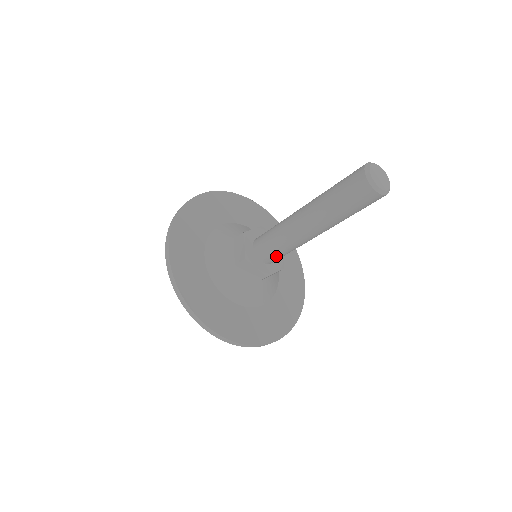
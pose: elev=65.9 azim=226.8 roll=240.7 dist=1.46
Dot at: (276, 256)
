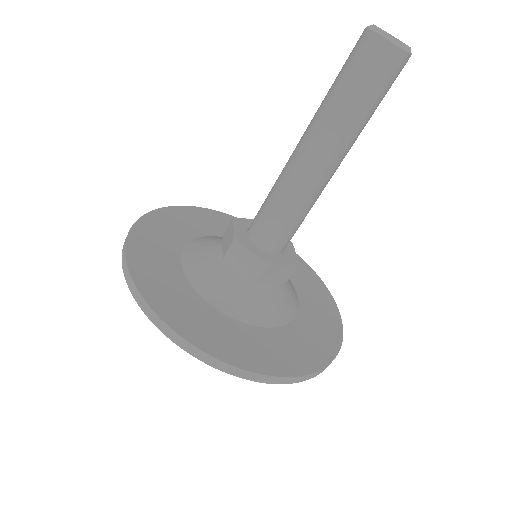
Dot at: (278, 231)
